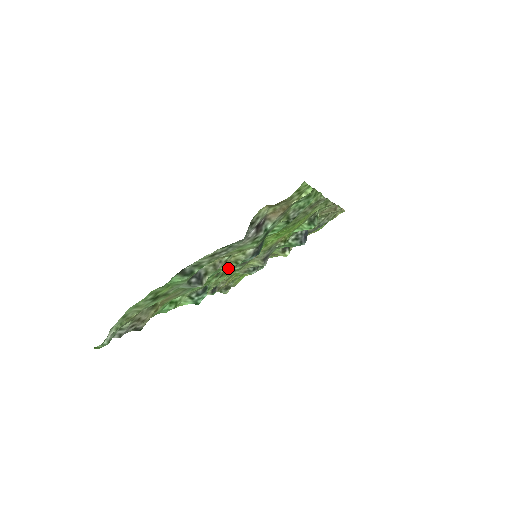
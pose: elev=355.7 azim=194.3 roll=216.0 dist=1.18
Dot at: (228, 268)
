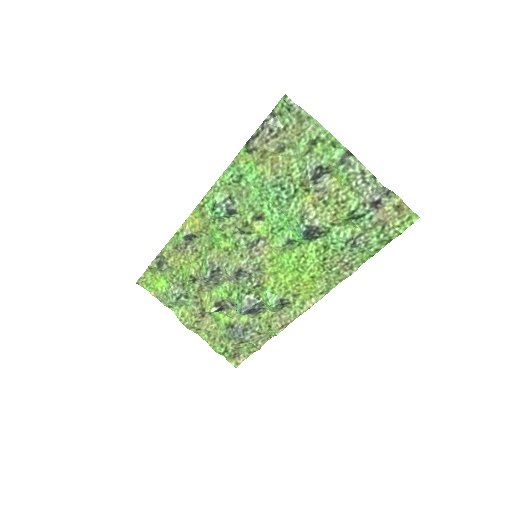
Dot at: (248, 232)
